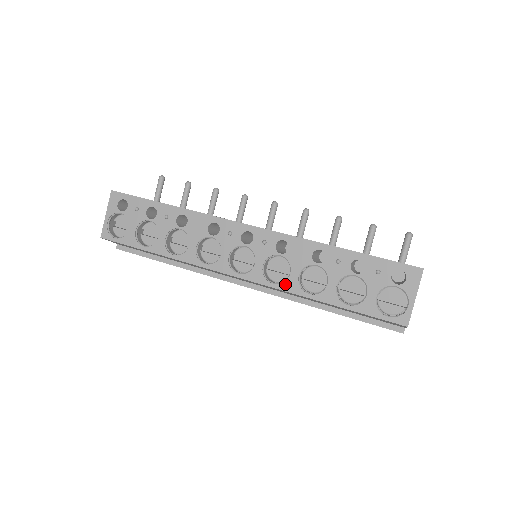
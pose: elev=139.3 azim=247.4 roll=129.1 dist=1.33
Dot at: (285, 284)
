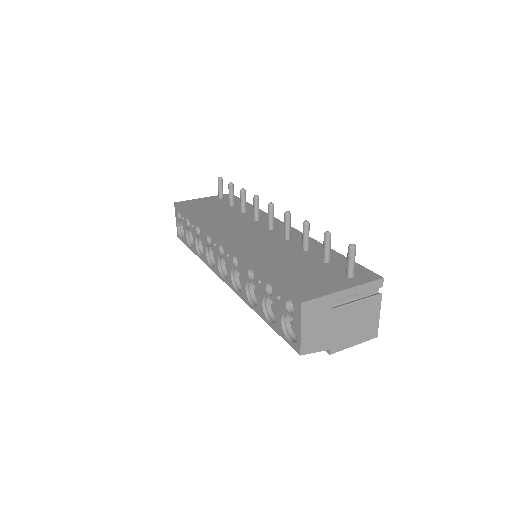
Dot at: (241, 293)
